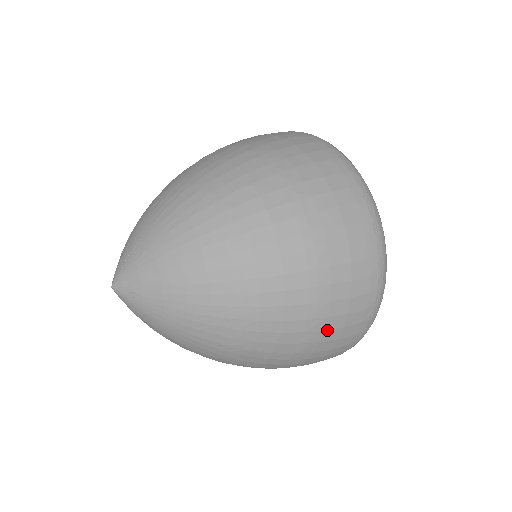
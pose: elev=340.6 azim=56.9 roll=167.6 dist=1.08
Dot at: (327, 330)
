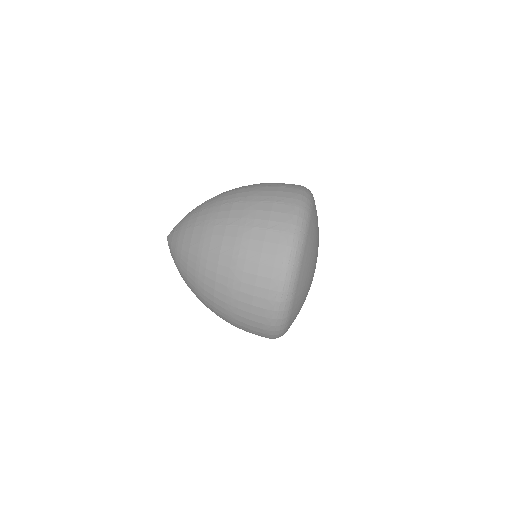
Dot at: (240, 328)
